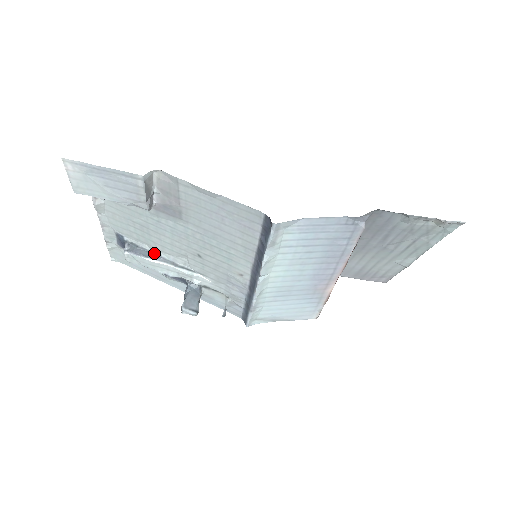
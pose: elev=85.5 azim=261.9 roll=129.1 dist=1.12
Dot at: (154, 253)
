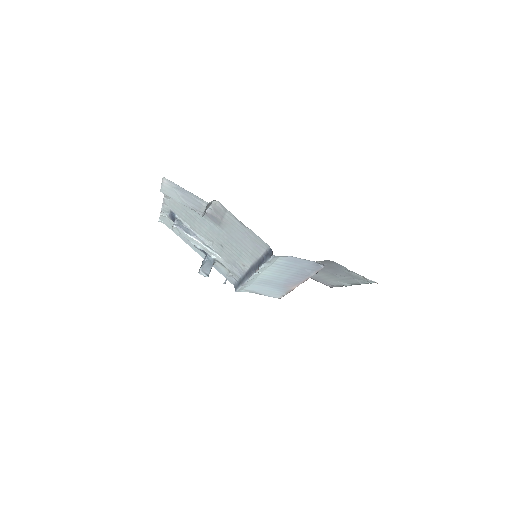
Dot at: (192, 231)
